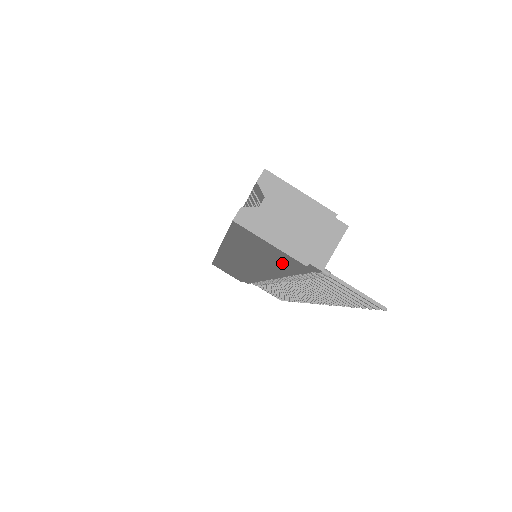
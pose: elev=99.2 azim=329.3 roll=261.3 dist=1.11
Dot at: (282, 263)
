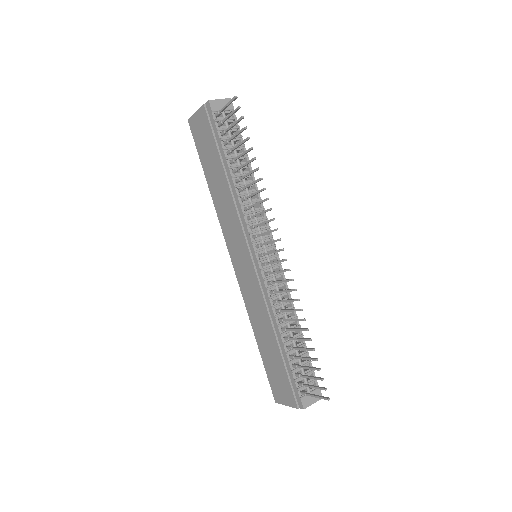
Dot at: (210, 137)
